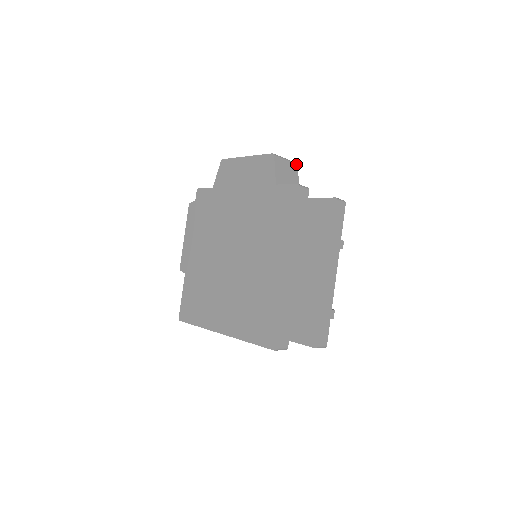
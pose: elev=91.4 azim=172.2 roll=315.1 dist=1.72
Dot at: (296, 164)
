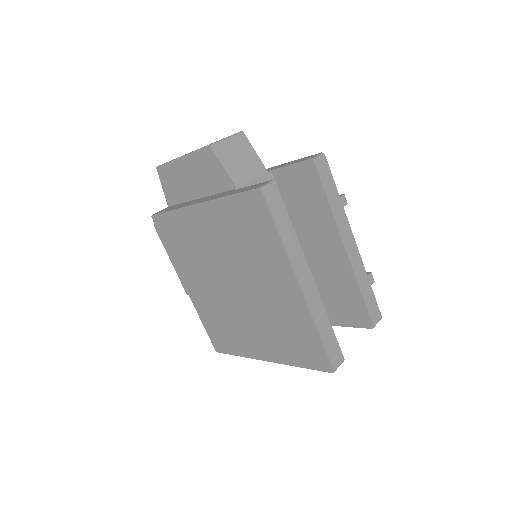
Dot at: (242, 134)
